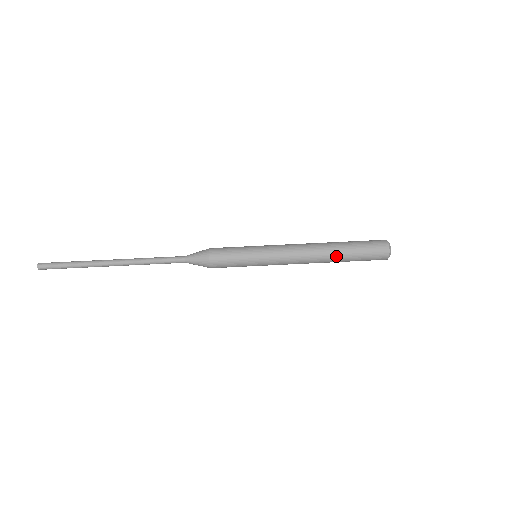
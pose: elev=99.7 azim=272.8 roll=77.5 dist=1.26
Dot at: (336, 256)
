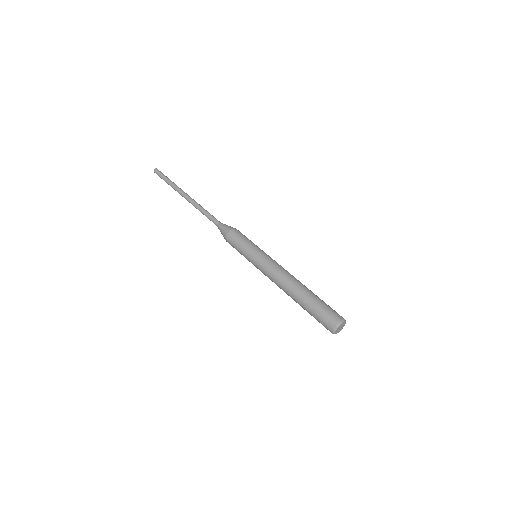
Dot at: (300, 294)
